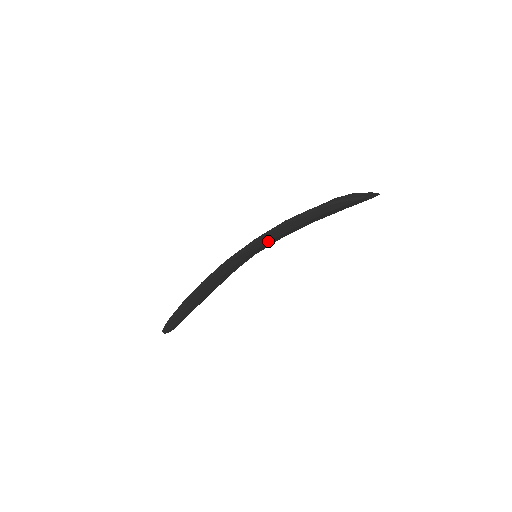
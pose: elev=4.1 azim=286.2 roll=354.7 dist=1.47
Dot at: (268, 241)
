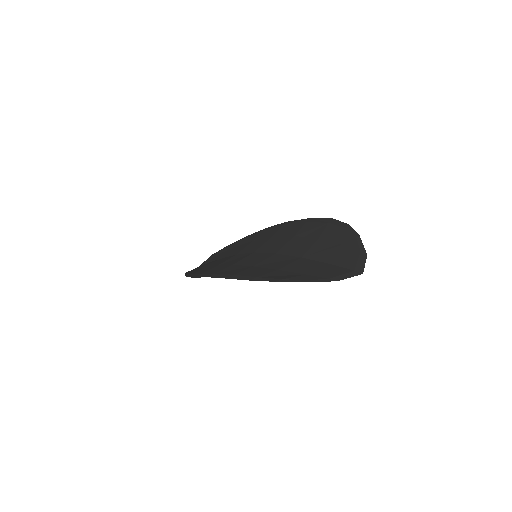
Dot at: occluded
